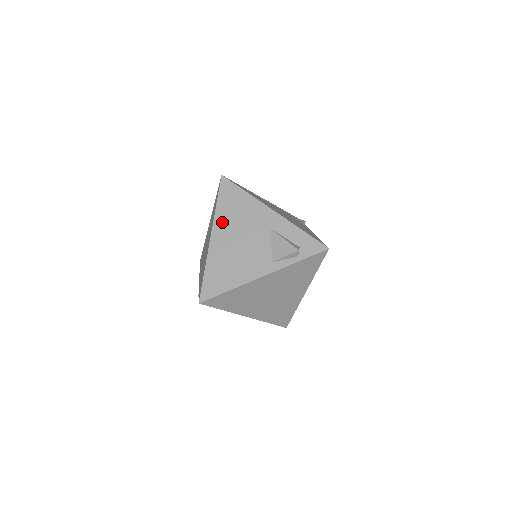
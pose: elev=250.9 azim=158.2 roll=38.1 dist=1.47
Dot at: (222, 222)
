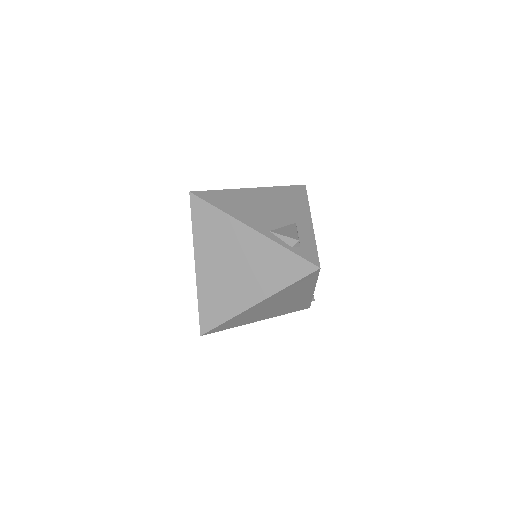
Dot at: (271, 192)
